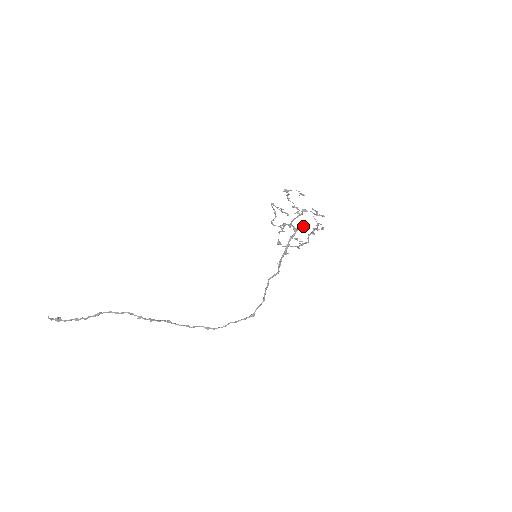
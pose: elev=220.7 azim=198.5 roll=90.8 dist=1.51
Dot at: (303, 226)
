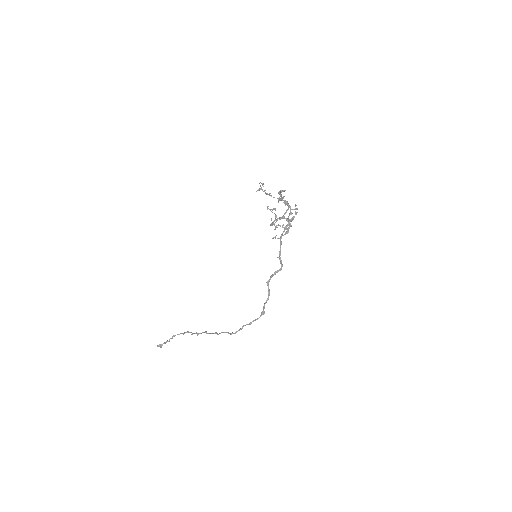
Dot at: (295, 214)
